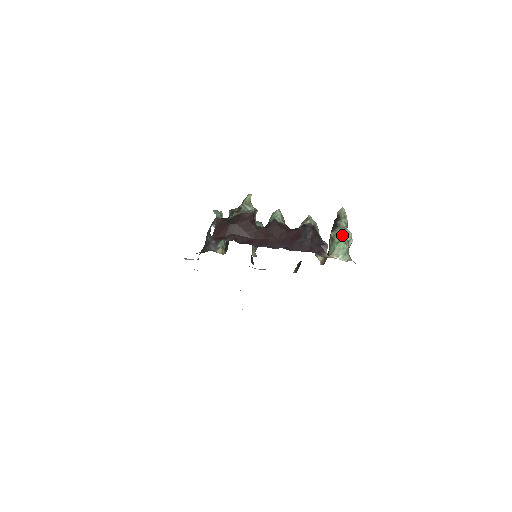
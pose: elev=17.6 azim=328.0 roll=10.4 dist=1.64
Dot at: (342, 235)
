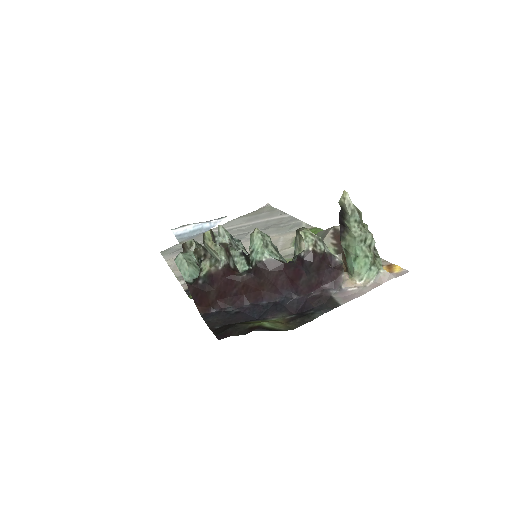
Dot at: (357, 246)
